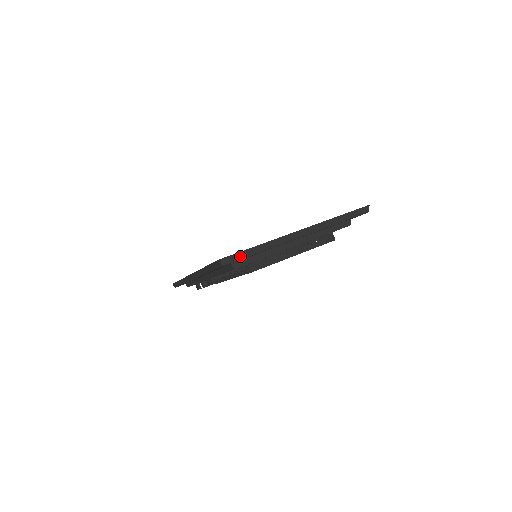
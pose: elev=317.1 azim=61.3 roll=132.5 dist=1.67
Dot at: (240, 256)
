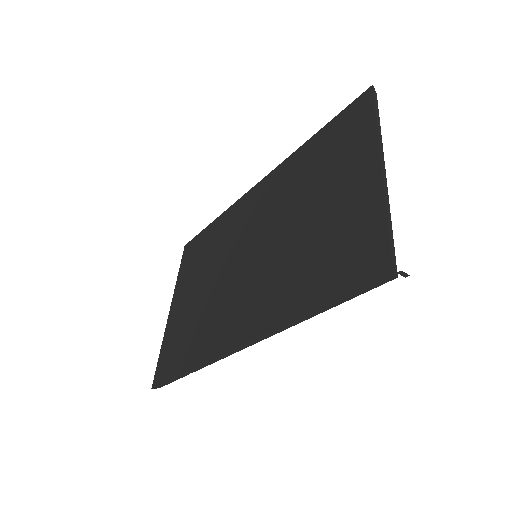
Dot at: (392, 247)
